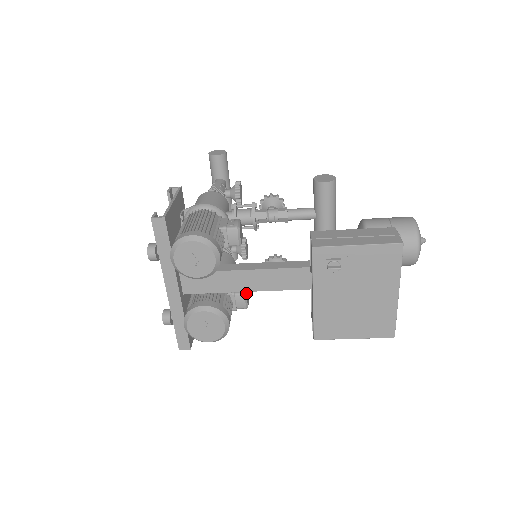
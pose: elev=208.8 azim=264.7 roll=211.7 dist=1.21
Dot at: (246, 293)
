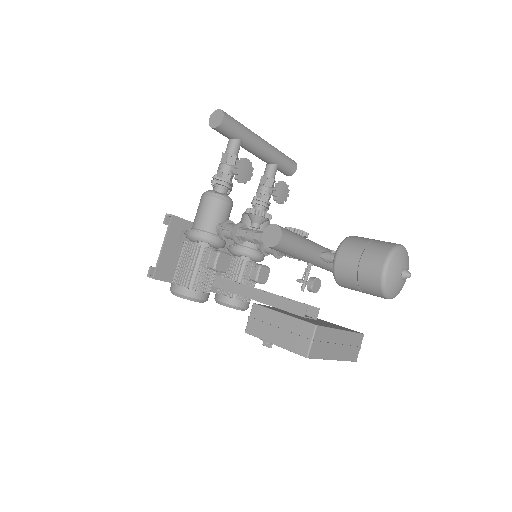
Dot at: (257, 280)
